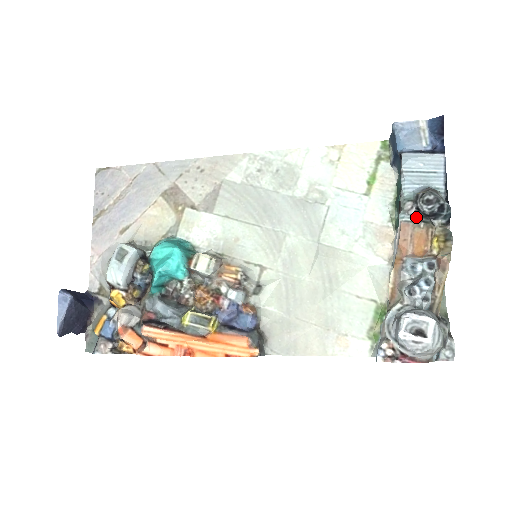
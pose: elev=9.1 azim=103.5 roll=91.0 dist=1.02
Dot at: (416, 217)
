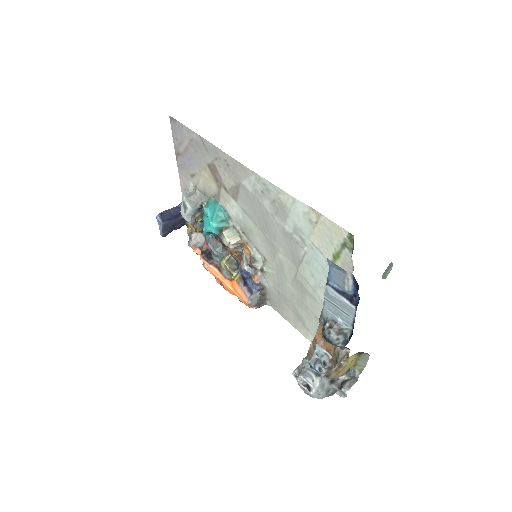
Dot at: occluded
